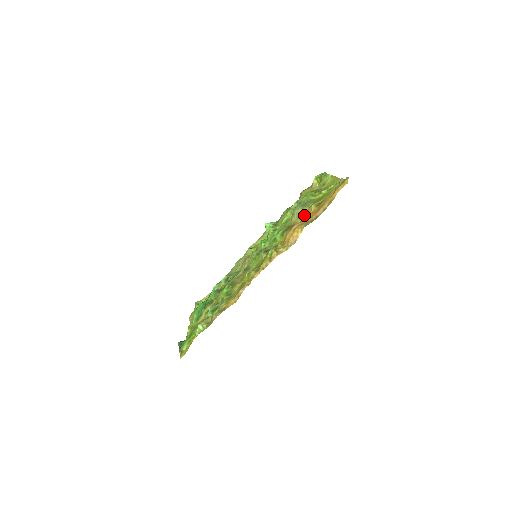
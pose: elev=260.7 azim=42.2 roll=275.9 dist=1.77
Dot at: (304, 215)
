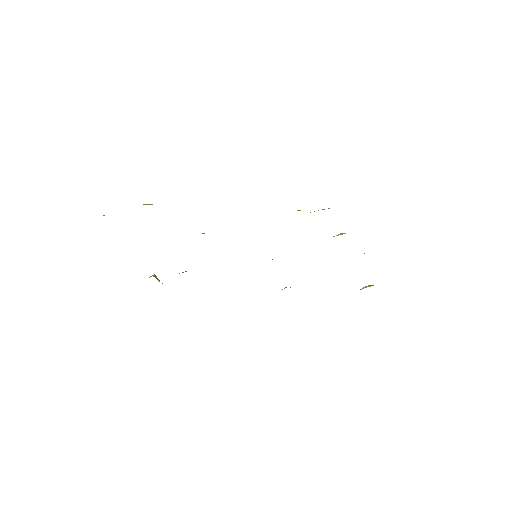
Dot at: occluded
